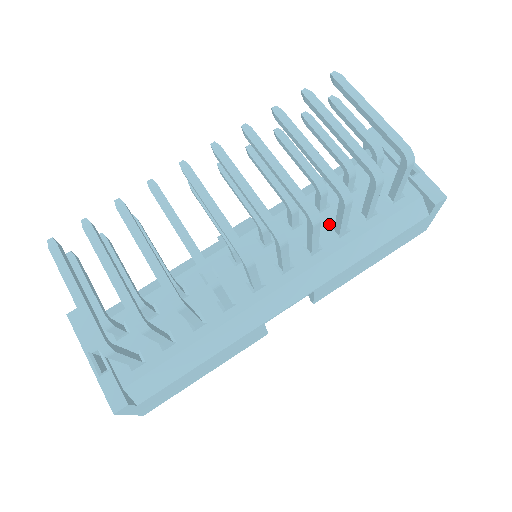
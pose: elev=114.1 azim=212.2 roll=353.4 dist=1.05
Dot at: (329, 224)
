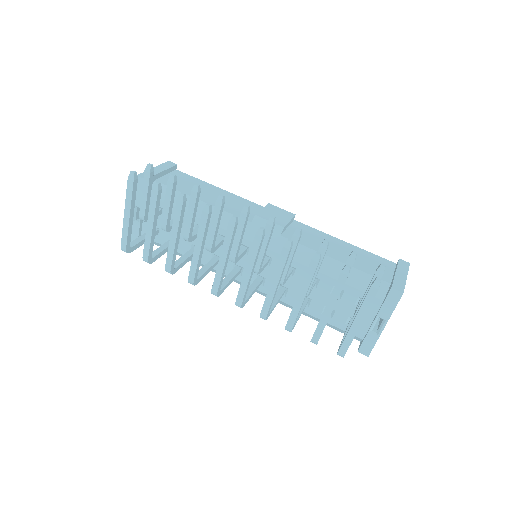
Dot at: occluded
